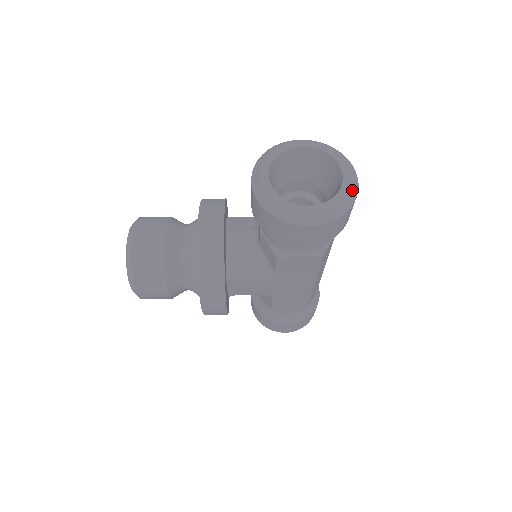
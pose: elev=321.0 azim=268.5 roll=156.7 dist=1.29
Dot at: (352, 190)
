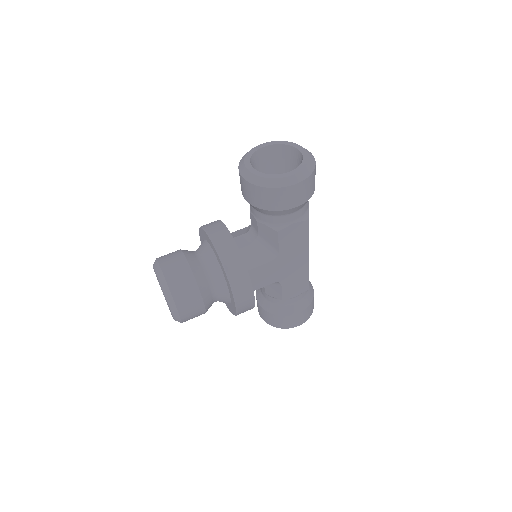
Dot at: (310, 156)
